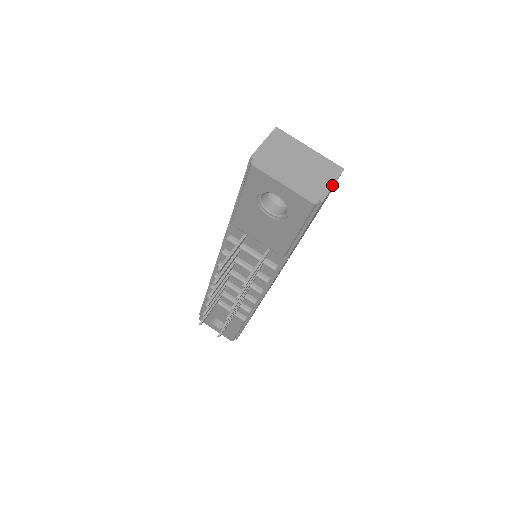
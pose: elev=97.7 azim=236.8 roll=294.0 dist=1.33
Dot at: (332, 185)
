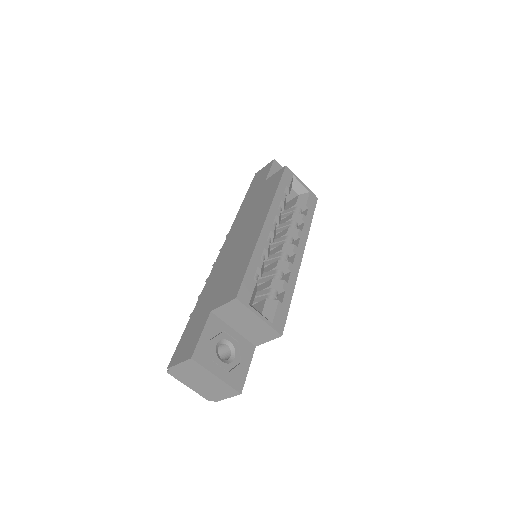
Dot at: (226, 398)
